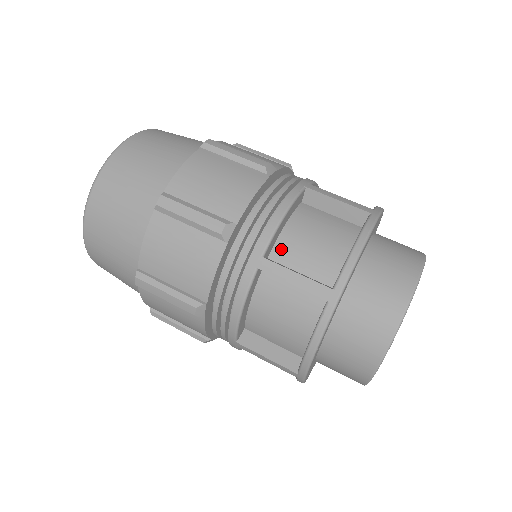
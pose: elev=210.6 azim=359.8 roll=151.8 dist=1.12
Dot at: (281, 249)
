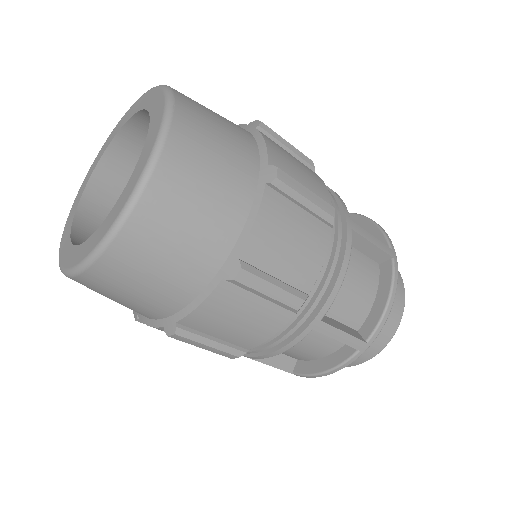
Dot at: occluded
